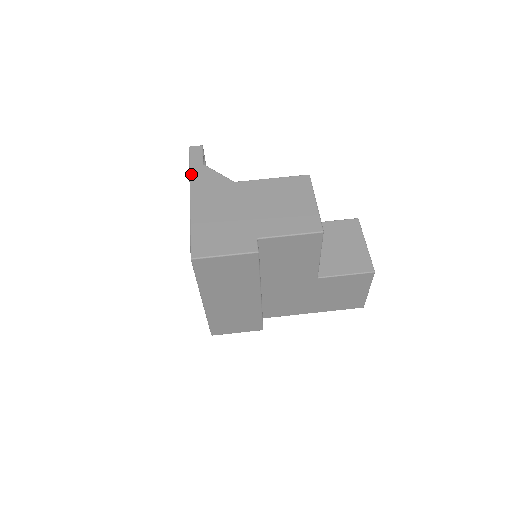
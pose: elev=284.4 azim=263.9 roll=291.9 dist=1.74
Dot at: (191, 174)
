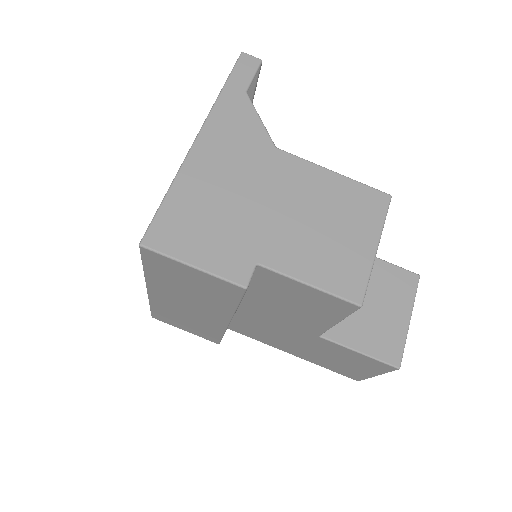
Dot at: (219, 99)
